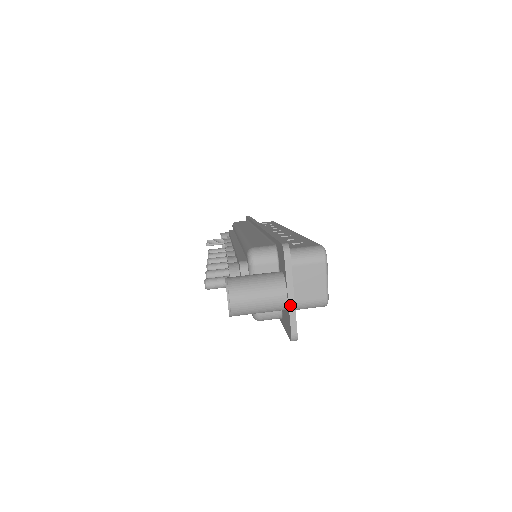
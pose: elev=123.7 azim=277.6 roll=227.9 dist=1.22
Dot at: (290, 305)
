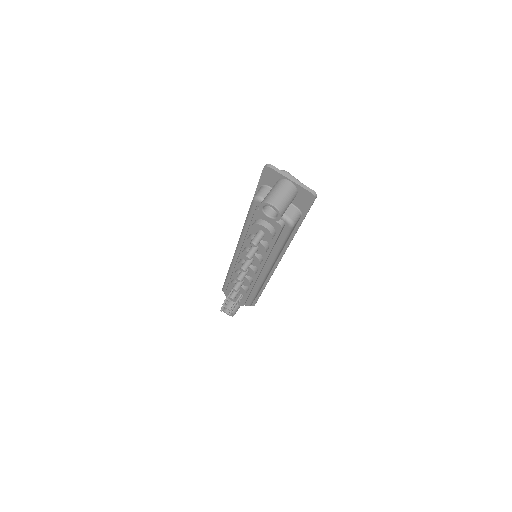
Dot at: (296, 183)
